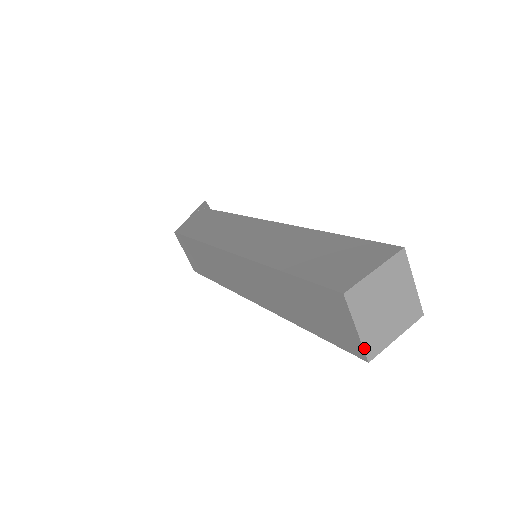
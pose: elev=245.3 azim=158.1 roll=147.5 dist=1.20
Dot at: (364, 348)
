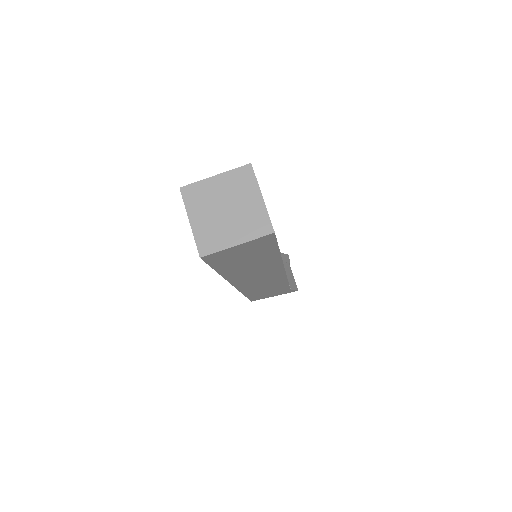
Dot at: (196, 242)
